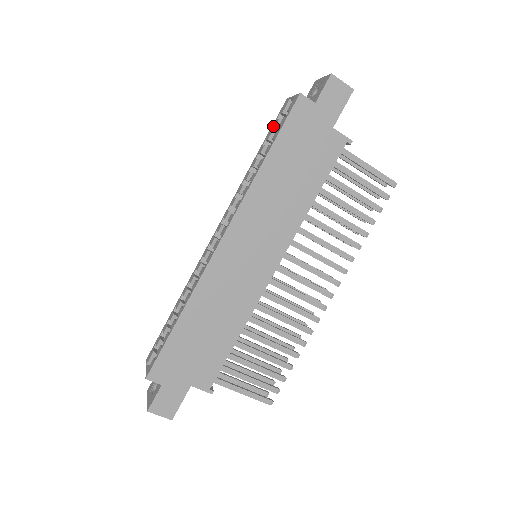
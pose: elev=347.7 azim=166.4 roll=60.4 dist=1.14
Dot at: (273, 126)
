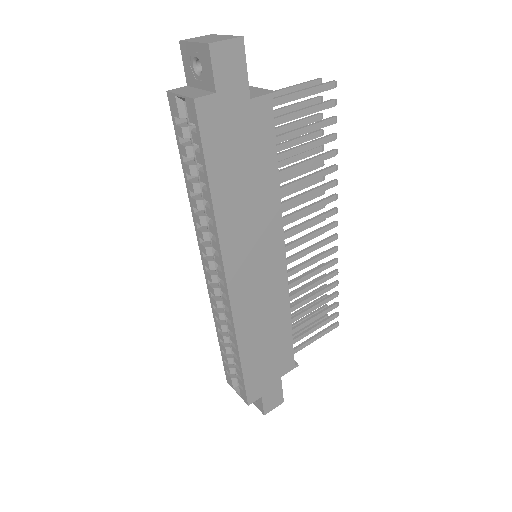
Dot at: (179, 136)
